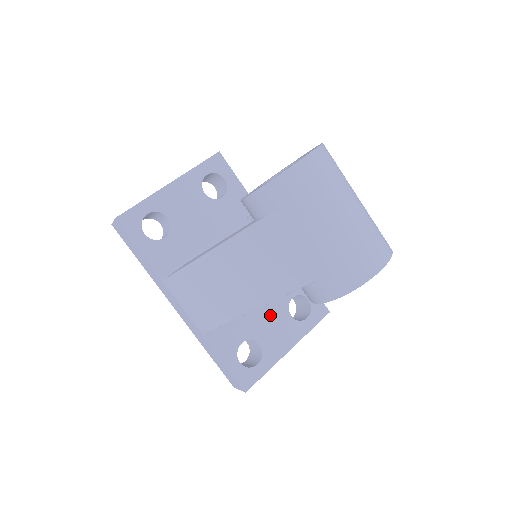
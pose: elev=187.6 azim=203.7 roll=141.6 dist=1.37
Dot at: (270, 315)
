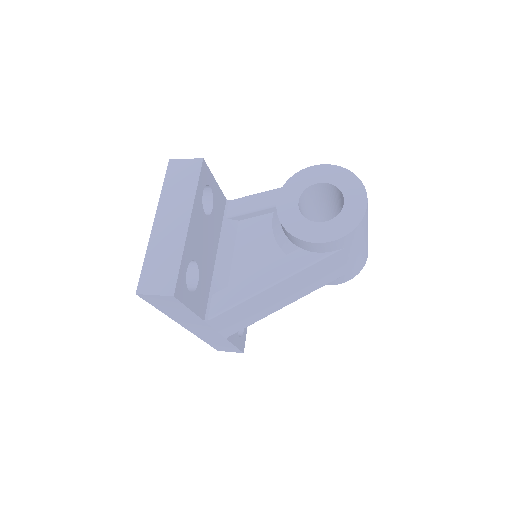
Dot at: occluded
